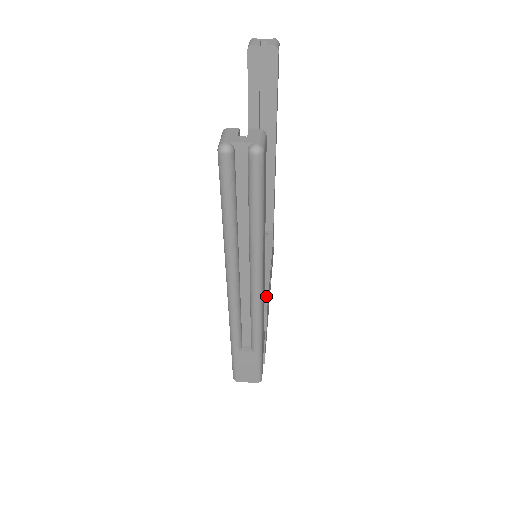
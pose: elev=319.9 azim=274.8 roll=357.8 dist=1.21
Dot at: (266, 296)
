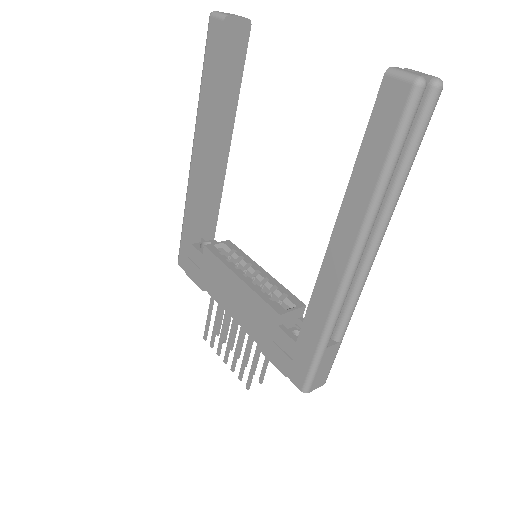
Dot at: (289, 292)
